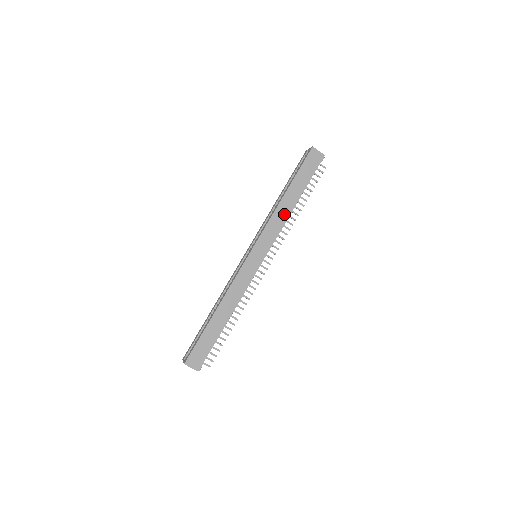
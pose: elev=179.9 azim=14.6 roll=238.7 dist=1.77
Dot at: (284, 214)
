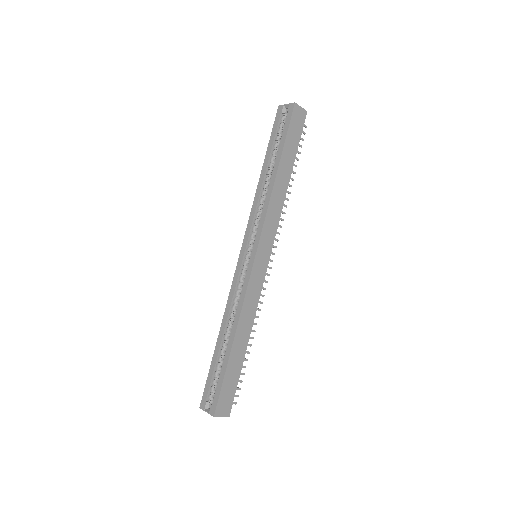
Dot at: (280, 197)
